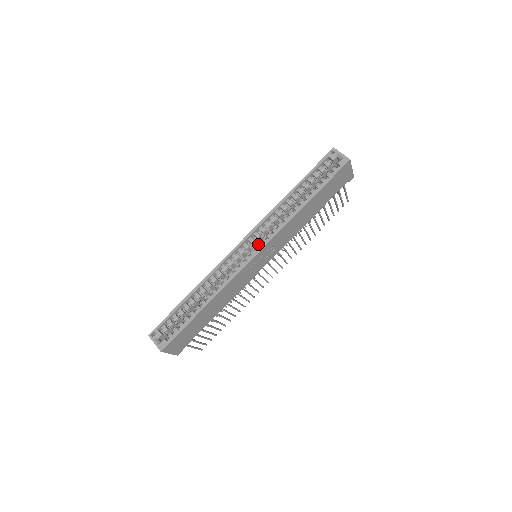
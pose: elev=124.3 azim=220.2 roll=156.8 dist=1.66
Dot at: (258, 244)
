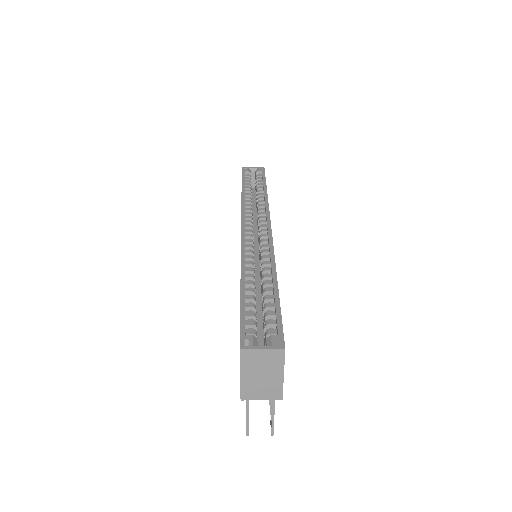
Dot at: (260, 224)
